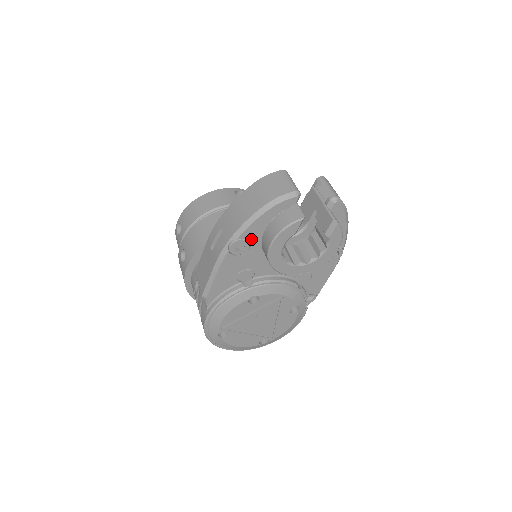
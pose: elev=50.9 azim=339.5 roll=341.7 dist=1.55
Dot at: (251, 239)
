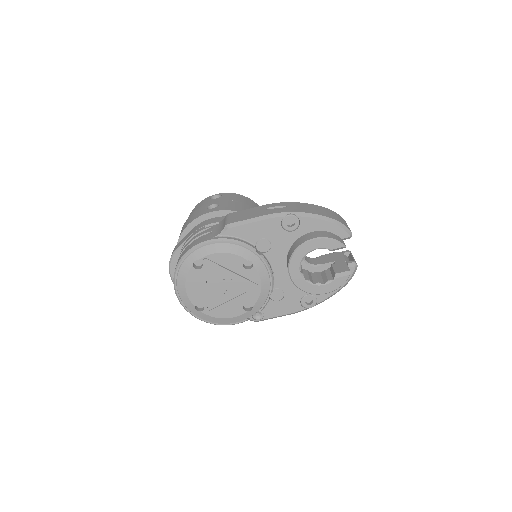
Dot at: (301, 227)
